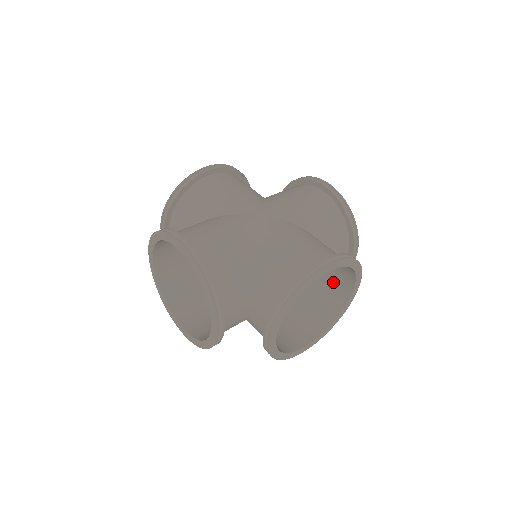
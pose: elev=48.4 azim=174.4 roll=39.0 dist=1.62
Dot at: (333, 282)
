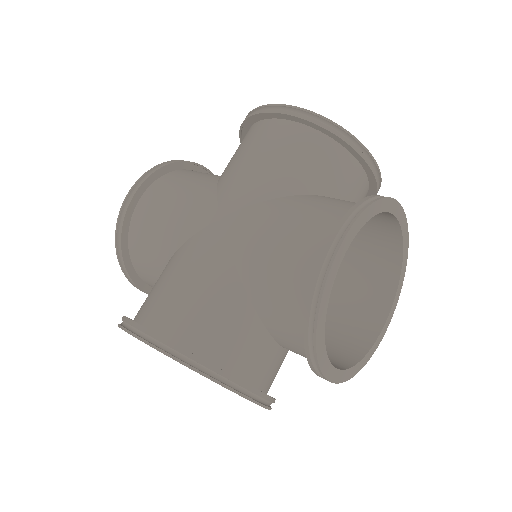
Dot at: (369, 226)
